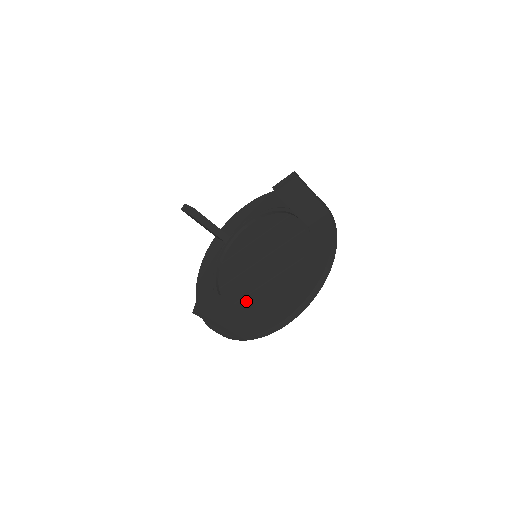
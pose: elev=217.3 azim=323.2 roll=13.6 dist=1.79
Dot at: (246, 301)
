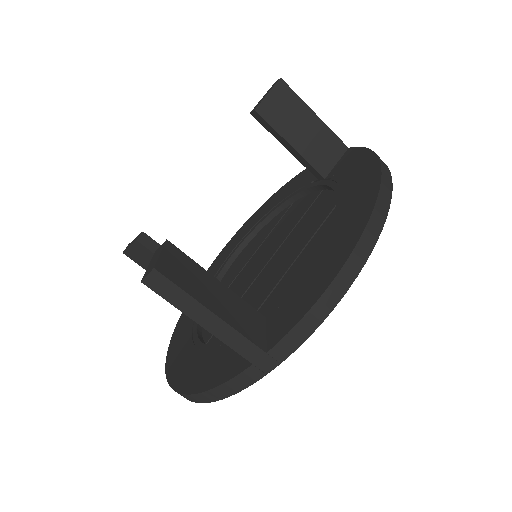
Dot at: occluded
